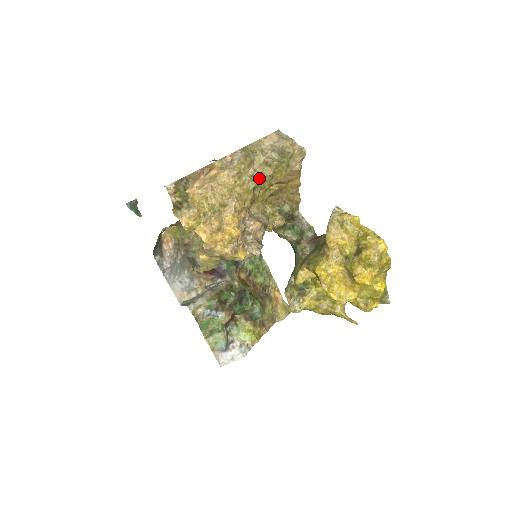
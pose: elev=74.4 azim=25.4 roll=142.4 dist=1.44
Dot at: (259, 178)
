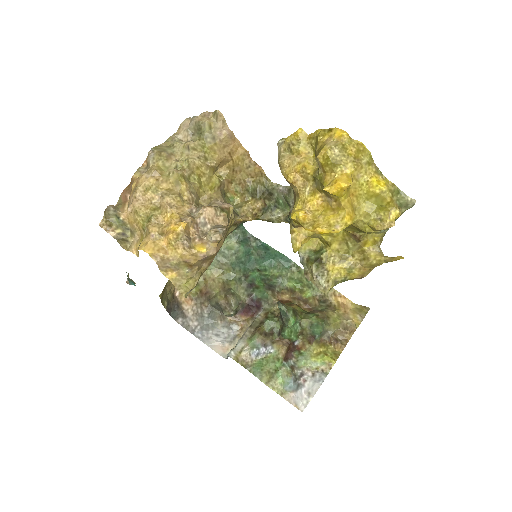
Dot at: (186, 165)
